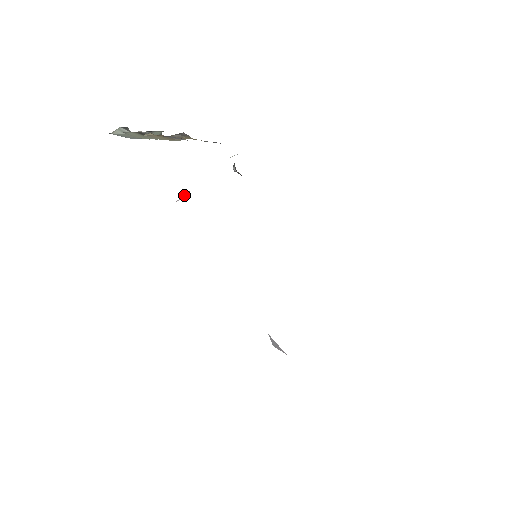
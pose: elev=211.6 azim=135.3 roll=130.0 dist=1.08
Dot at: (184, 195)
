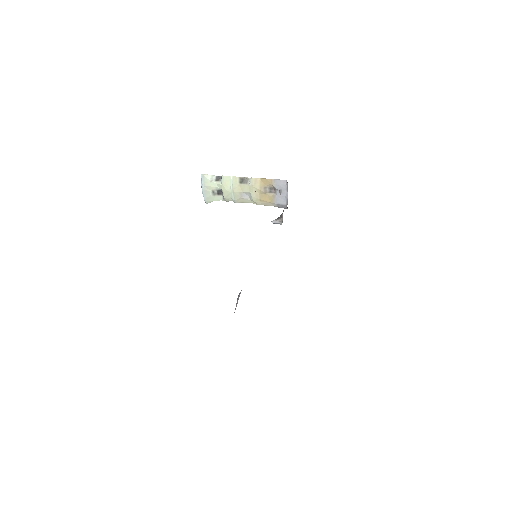
Dot at: (280, 193)
